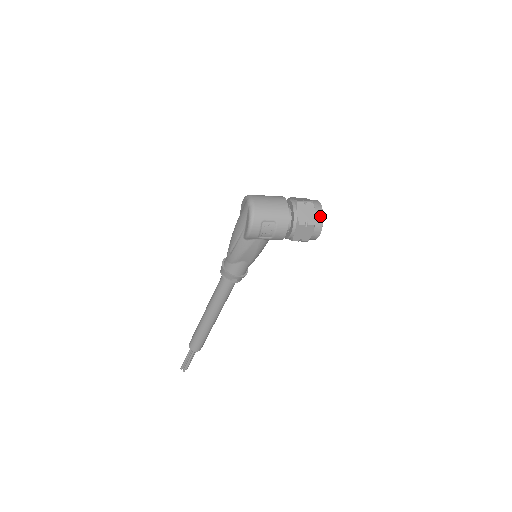
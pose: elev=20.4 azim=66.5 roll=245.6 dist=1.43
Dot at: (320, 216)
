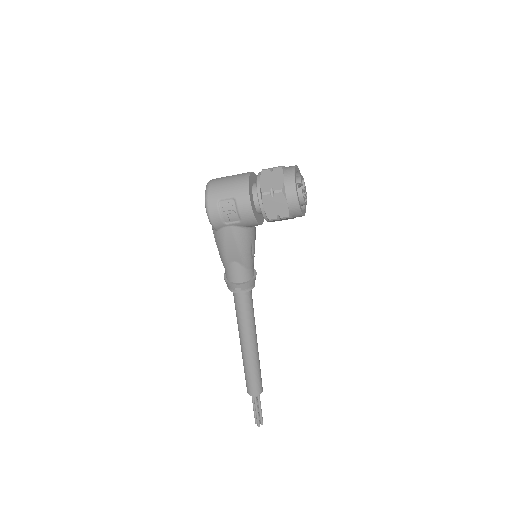
Dot at: (290, 179)
